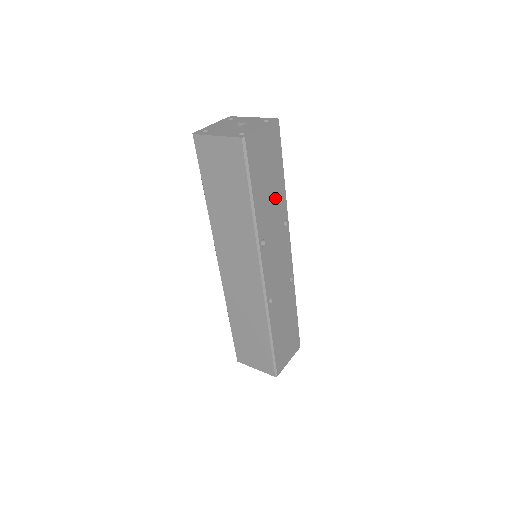
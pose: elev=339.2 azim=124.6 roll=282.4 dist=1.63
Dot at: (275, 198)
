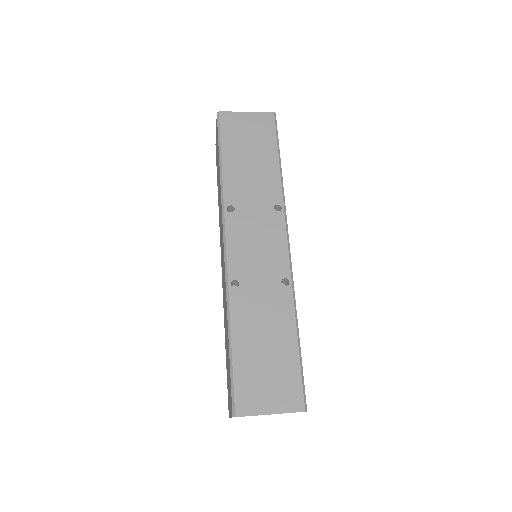
Dot at: (260, 175)
